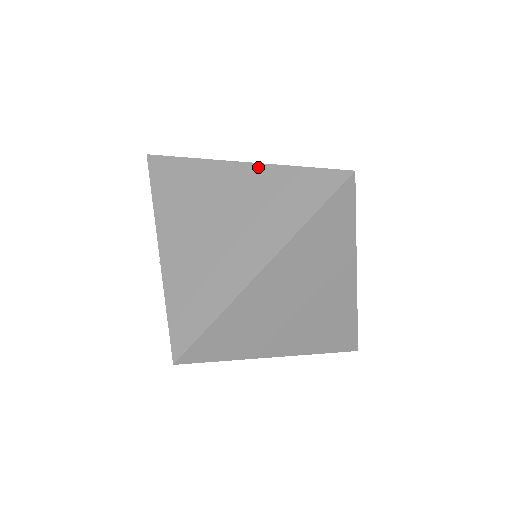
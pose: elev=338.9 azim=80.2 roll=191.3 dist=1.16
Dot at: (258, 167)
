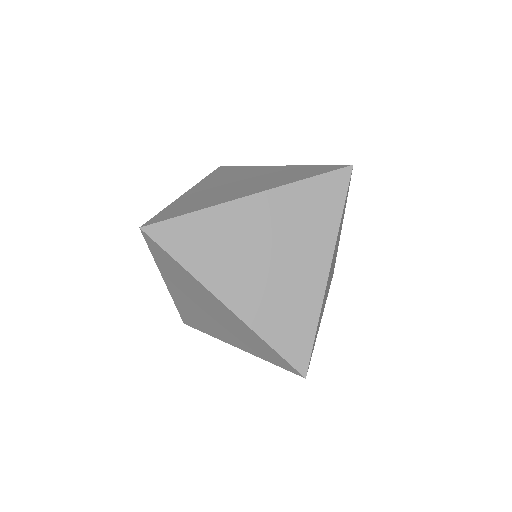
Dot at: (240, 321)
